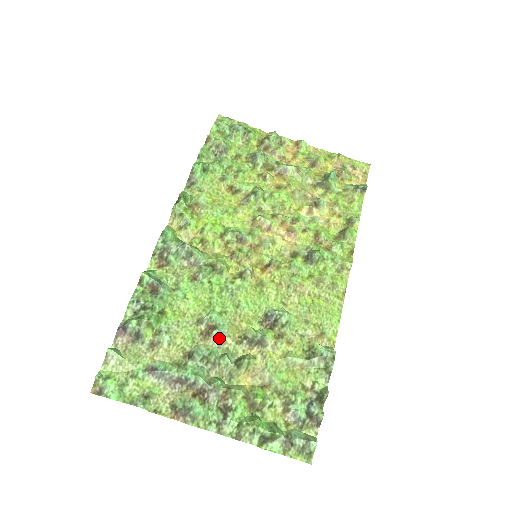
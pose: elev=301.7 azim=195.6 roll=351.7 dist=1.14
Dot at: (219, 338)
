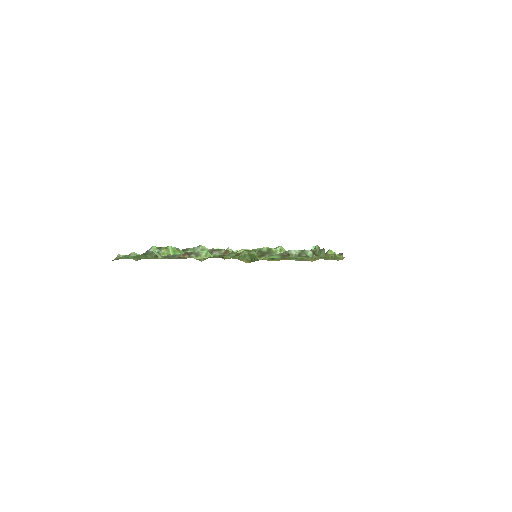
Dot at: occluded
